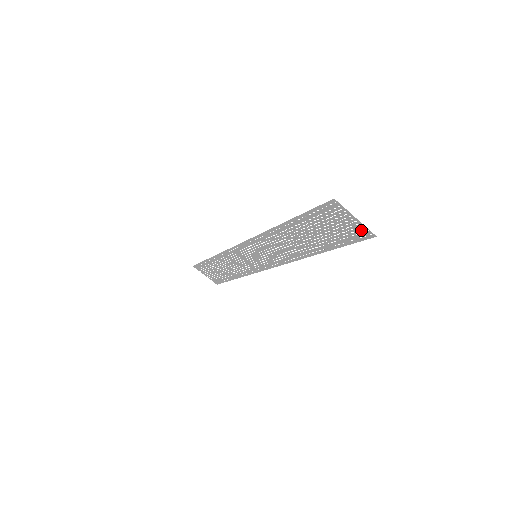
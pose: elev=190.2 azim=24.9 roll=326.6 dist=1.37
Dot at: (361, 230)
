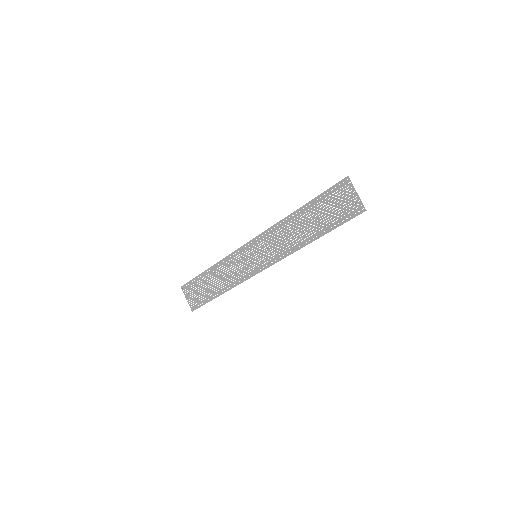
Dot at: (357, 205)
